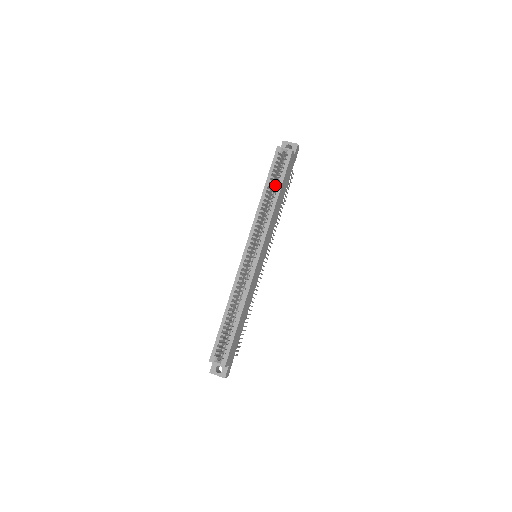
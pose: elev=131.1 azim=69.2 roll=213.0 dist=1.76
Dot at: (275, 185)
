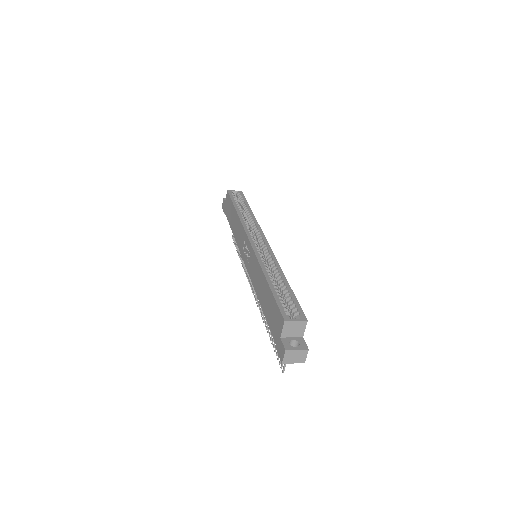
Dot at: (241, 210)
